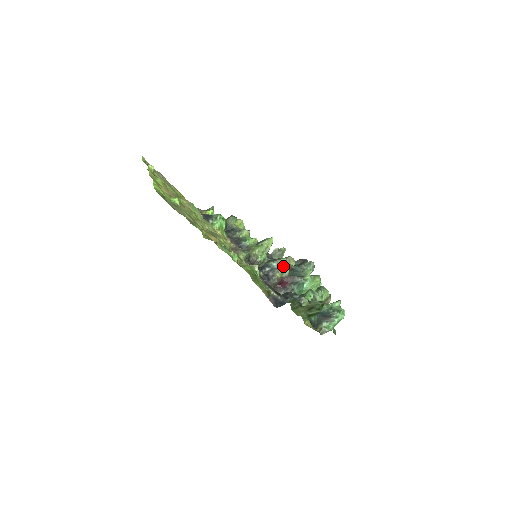
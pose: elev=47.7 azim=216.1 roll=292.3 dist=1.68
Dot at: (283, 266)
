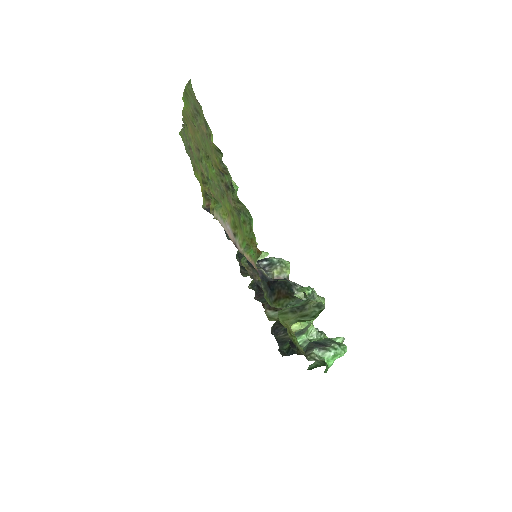
Dot at: (284, 265)
